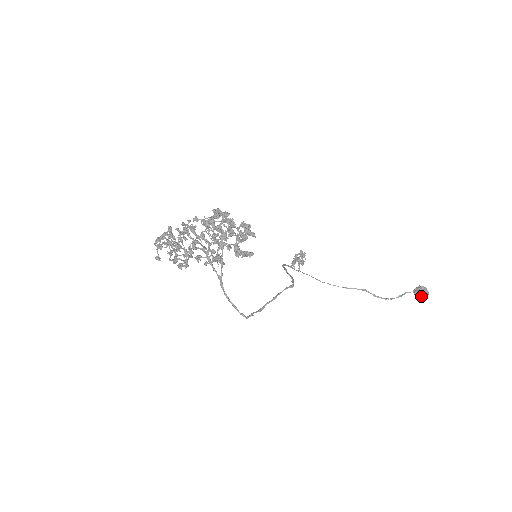
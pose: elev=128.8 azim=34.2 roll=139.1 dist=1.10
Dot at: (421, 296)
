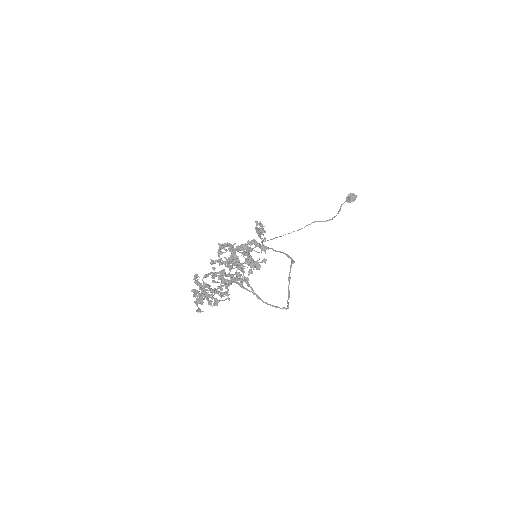
Dot at: (353, 201)
